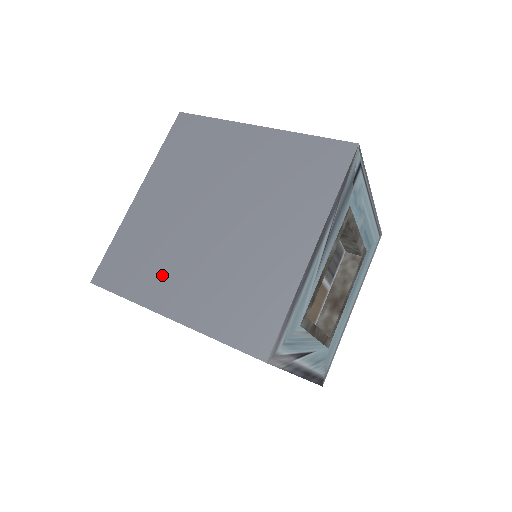
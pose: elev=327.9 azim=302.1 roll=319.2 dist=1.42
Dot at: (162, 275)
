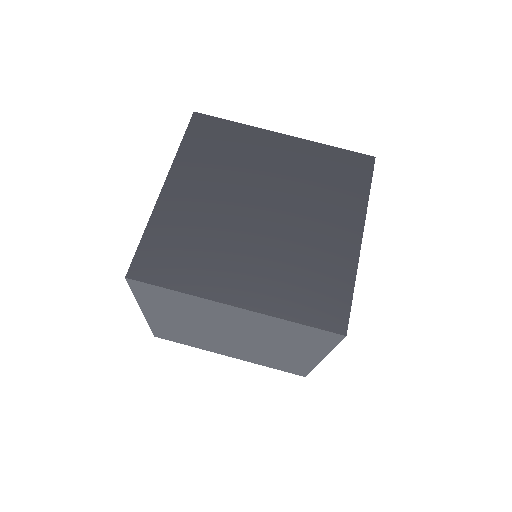
Dot at: (209, 346)
